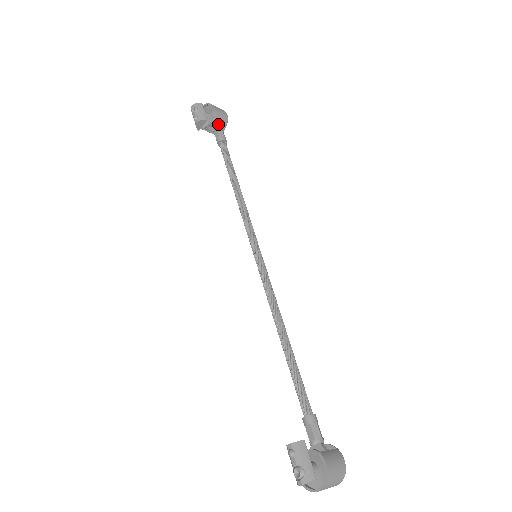
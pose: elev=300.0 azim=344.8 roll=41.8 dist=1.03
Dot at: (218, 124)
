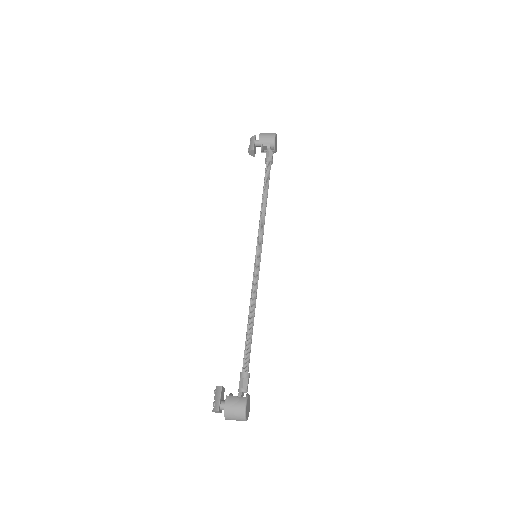
Dot at: (267, 147)
